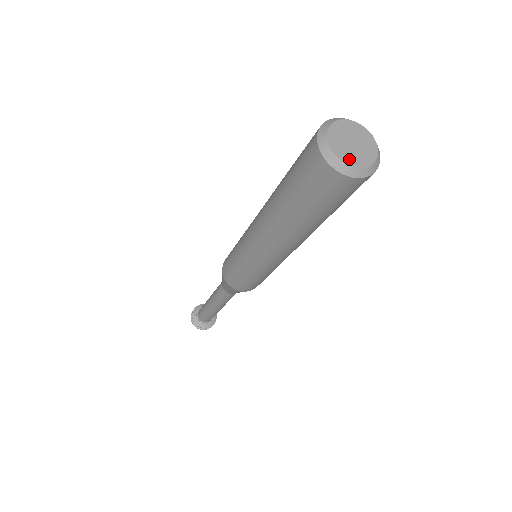
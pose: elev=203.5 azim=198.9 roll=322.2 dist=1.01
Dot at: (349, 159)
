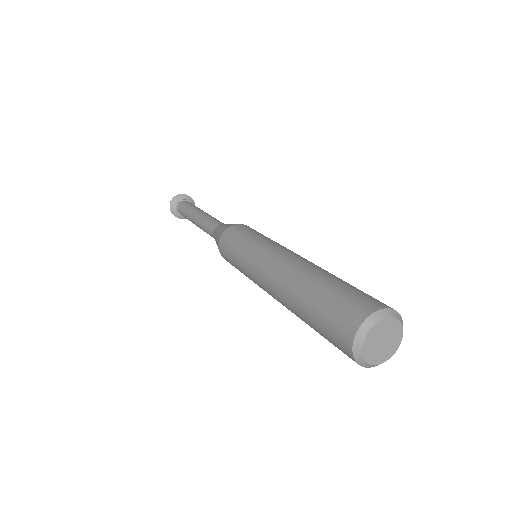
Dot at: (374, 359)
